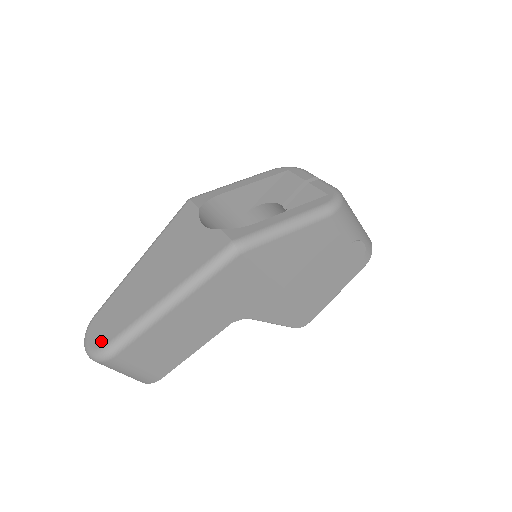
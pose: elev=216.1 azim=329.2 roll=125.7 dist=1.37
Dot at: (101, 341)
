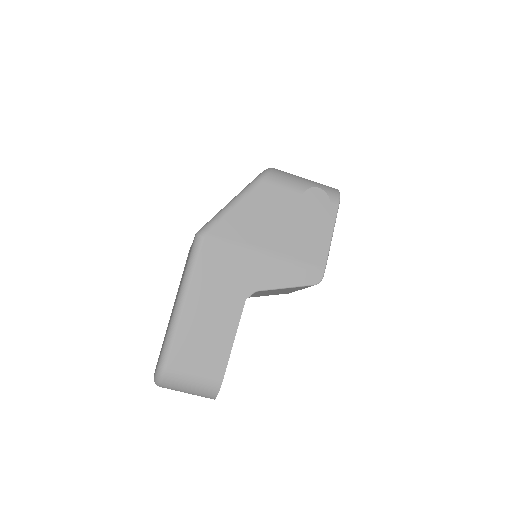
Dot at: occluded
